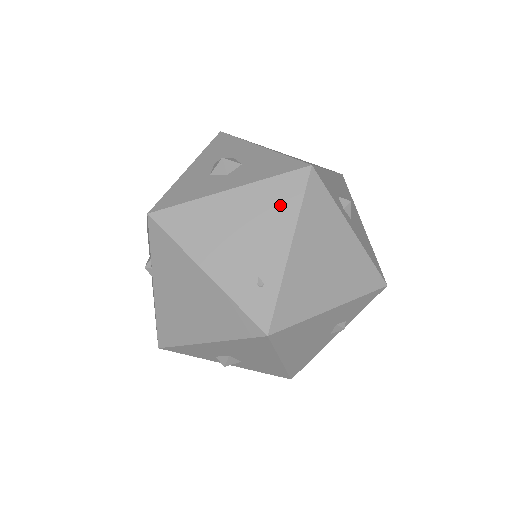
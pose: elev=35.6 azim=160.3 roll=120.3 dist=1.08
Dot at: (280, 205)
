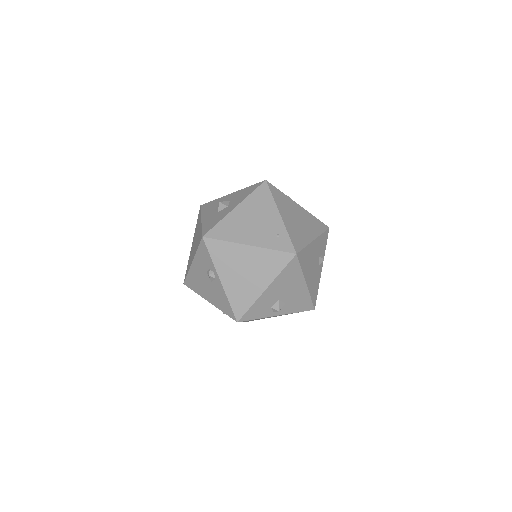
Dot at: (263, 201)
